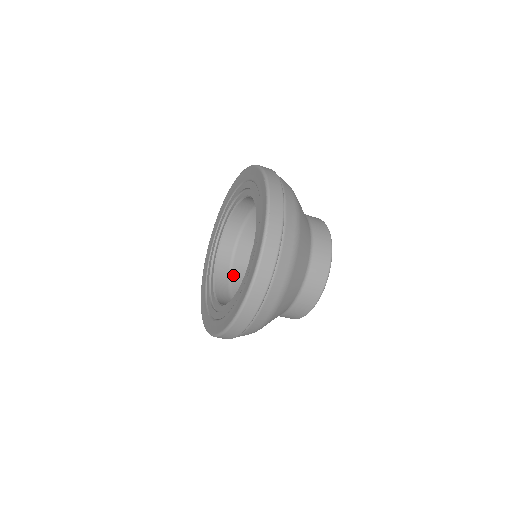
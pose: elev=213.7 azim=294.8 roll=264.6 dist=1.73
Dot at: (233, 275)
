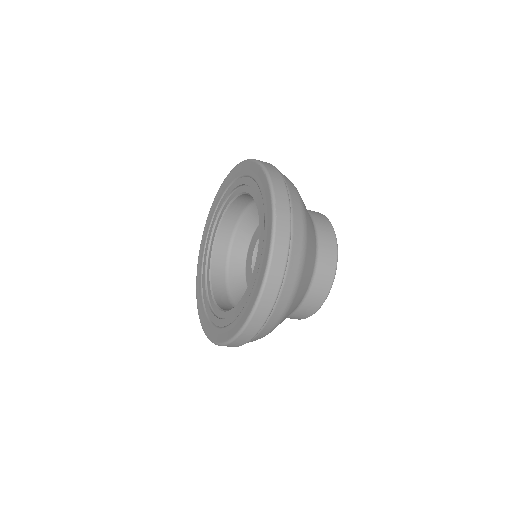
Dot at: (231, 287)
